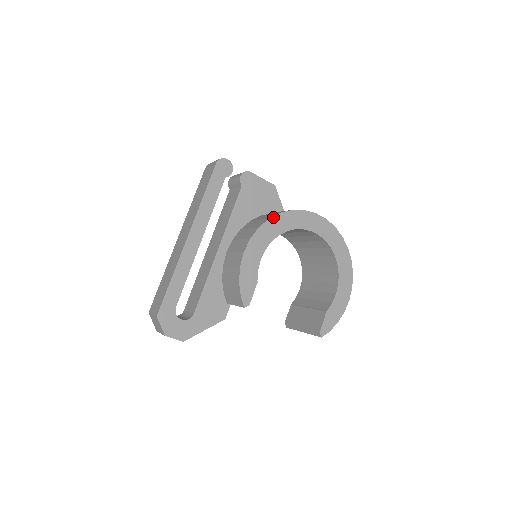
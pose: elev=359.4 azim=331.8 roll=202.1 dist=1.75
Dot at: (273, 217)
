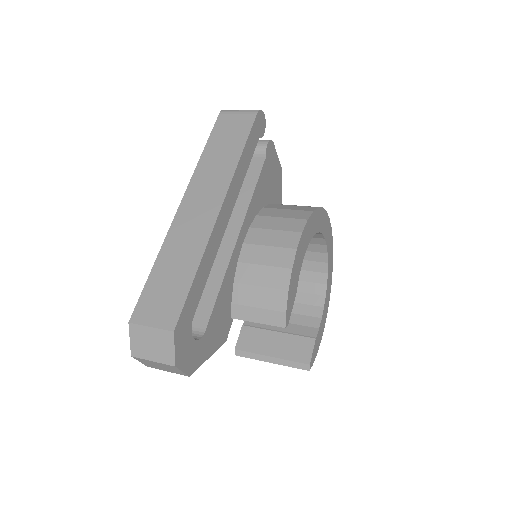
Dot at: (315, 210)
